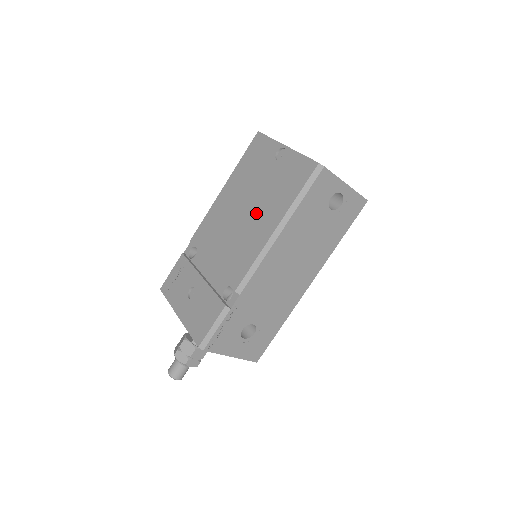
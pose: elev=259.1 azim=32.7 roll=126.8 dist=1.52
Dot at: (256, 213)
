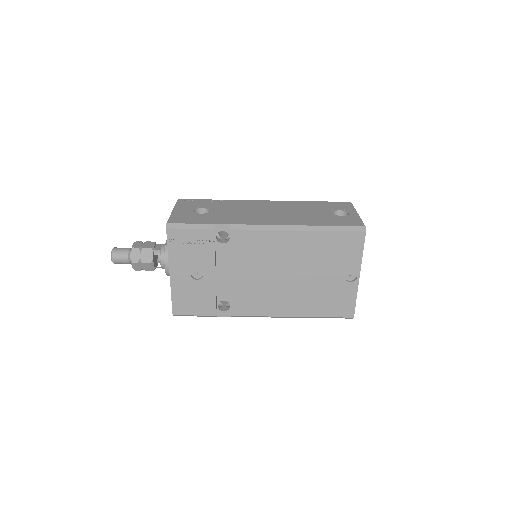
Dot at: (295, 290)
